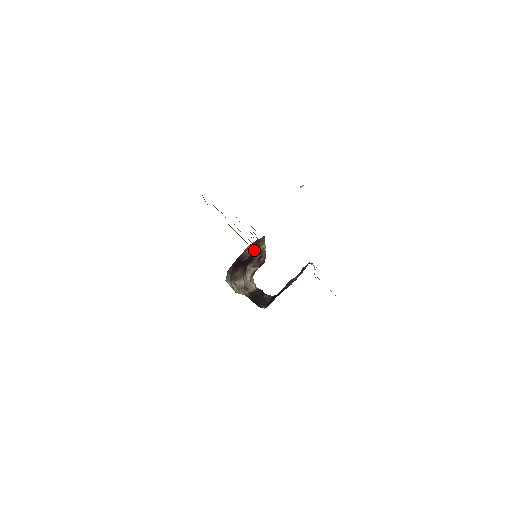
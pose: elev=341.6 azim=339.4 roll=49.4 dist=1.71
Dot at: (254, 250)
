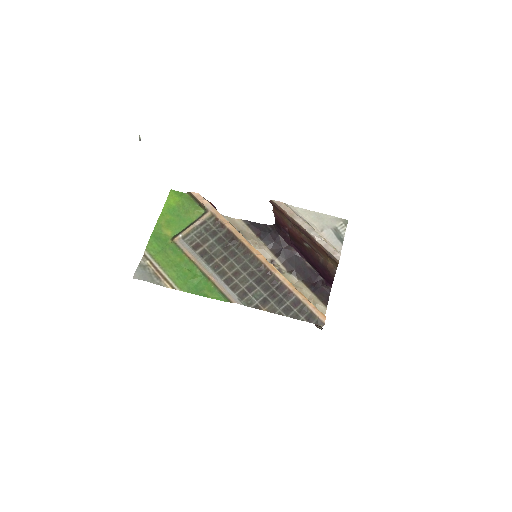
Dot at: occluded
